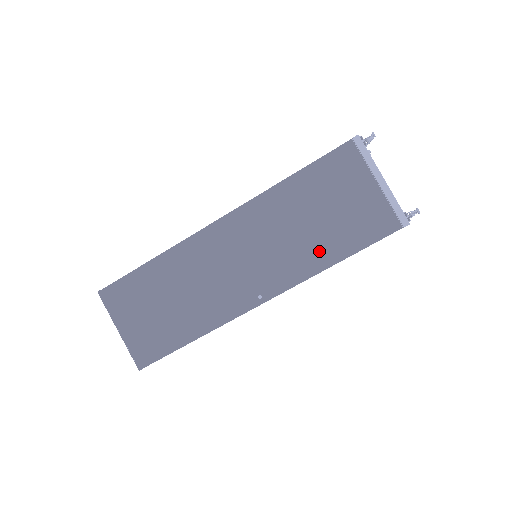
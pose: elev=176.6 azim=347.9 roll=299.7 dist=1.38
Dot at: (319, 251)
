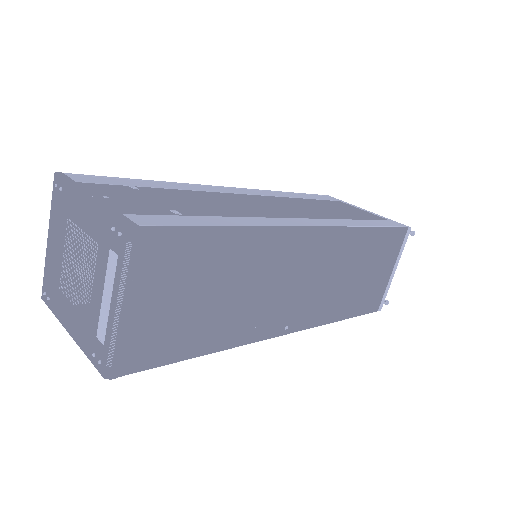
Dot at: (341, 305)
